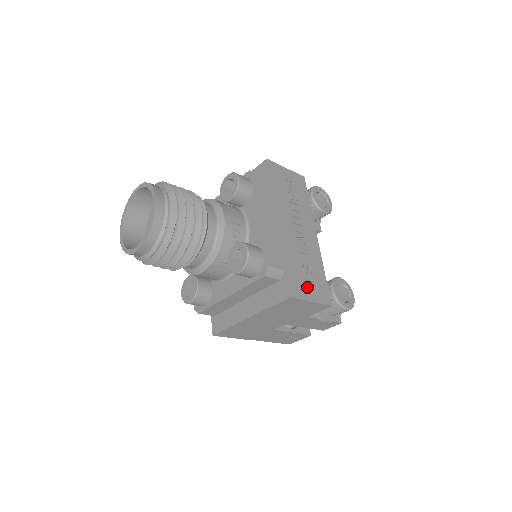
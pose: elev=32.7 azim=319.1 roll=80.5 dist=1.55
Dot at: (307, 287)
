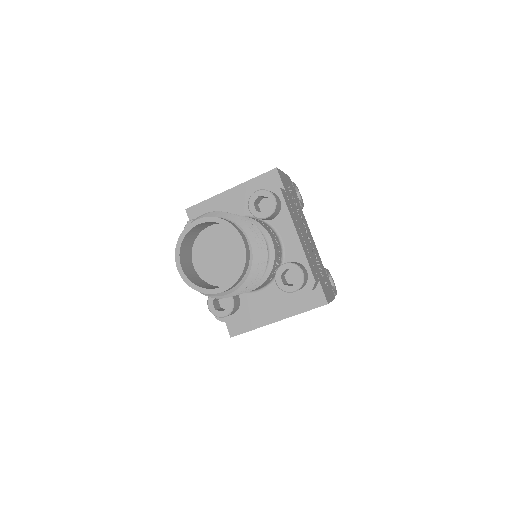
Dot at: (327, 289)
